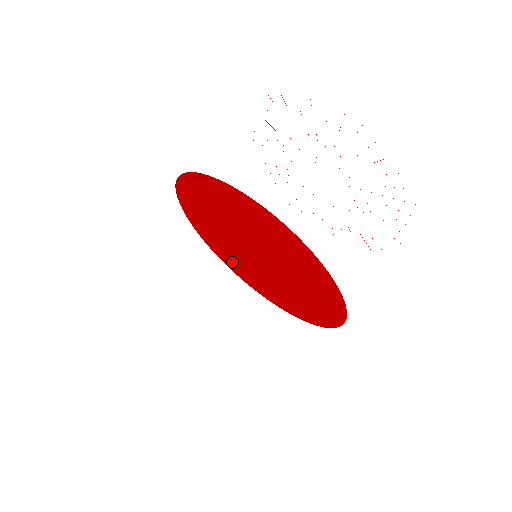
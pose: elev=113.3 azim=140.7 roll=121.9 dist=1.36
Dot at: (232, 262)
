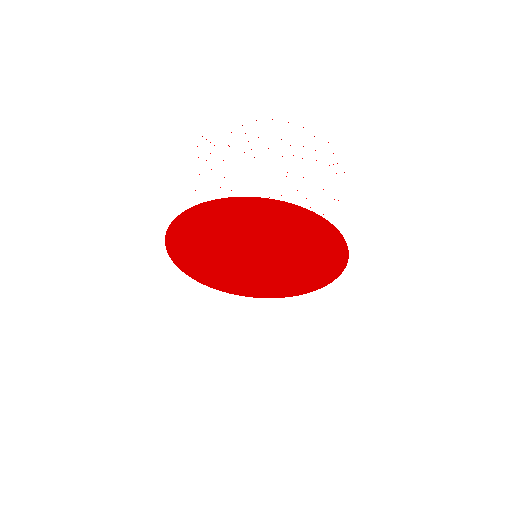
Dot at: (277, 288)
